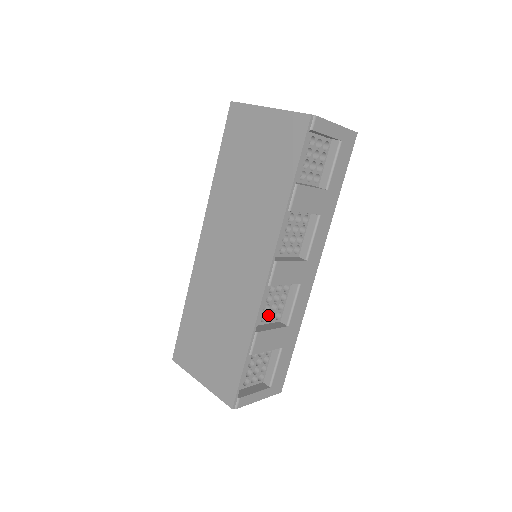
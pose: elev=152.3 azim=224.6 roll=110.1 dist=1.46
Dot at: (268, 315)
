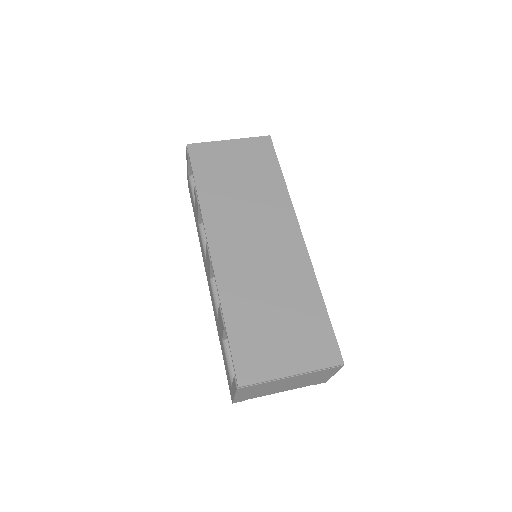
Dot at: occluded
